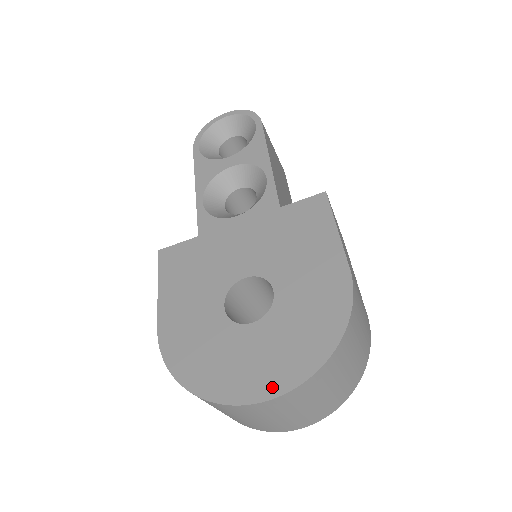
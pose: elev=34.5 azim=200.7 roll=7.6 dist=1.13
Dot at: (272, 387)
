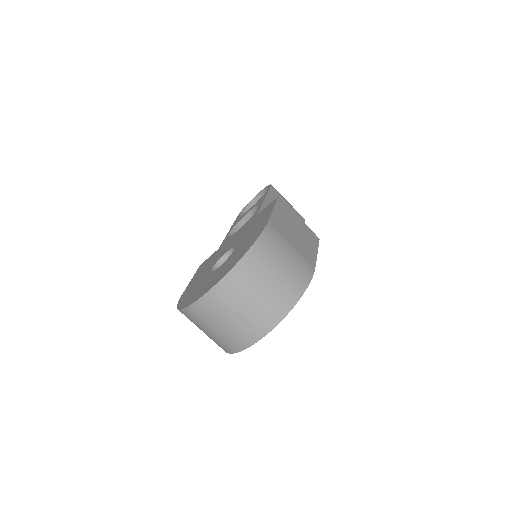
Dot at: (210, 287)
